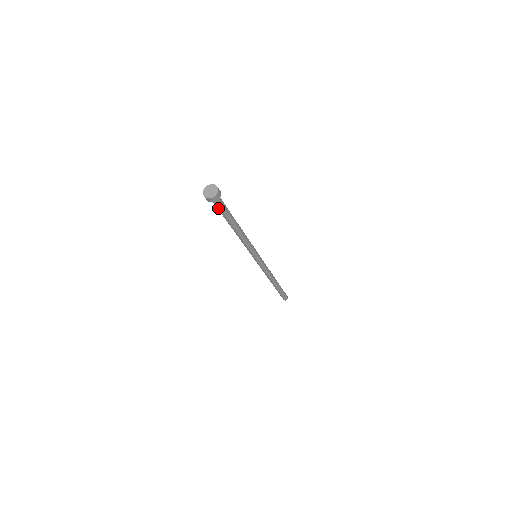
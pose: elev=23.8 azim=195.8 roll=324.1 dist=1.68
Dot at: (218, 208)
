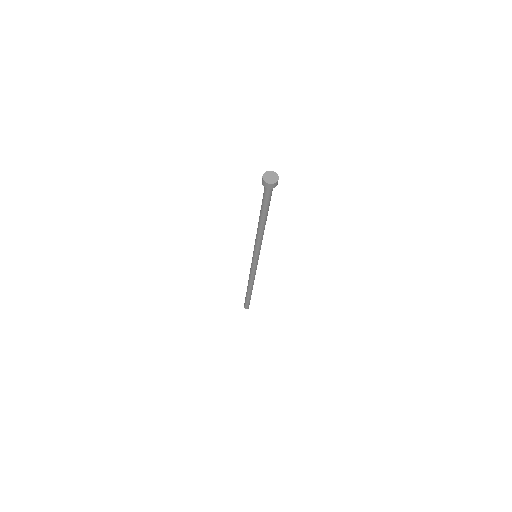
Dot at: (268, 197)
